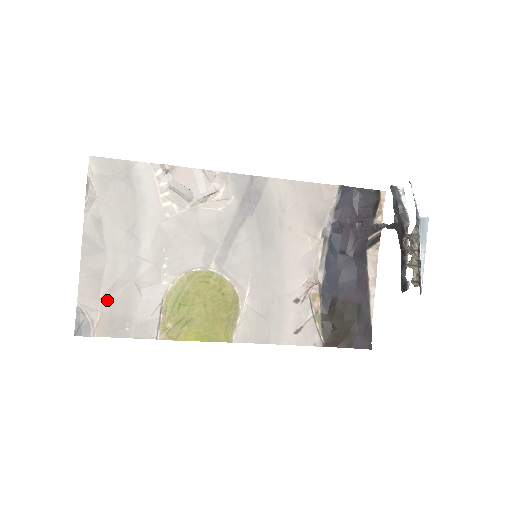
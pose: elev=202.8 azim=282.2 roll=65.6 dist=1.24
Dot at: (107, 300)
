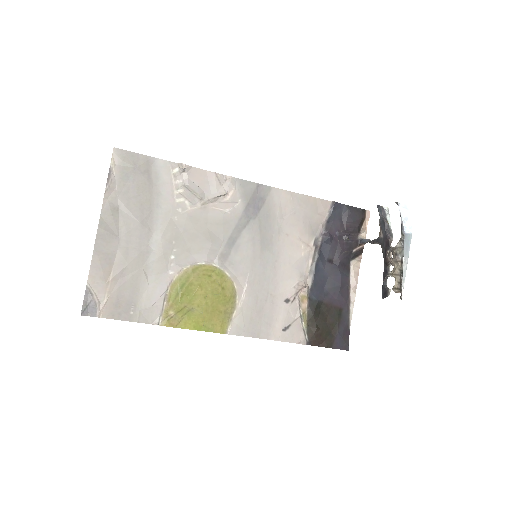
Dot at: (115, 284)
